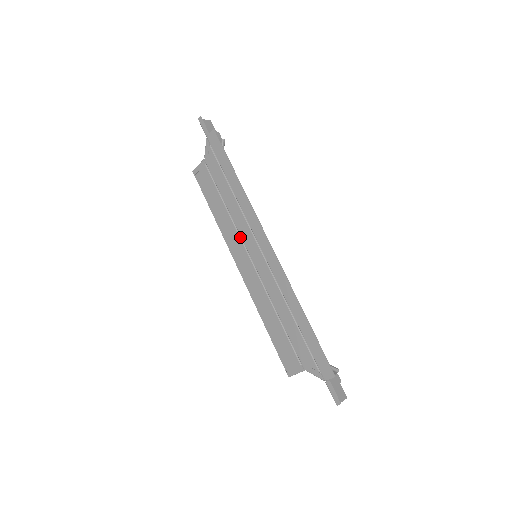
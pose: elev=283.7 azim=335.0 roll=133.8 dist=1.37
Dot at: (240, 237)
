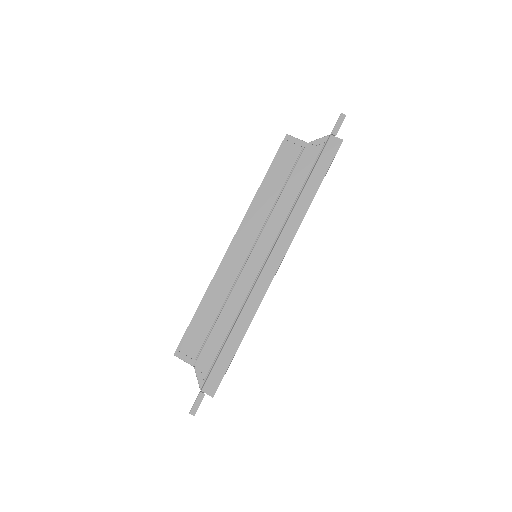
Dot at: (262, 229)
